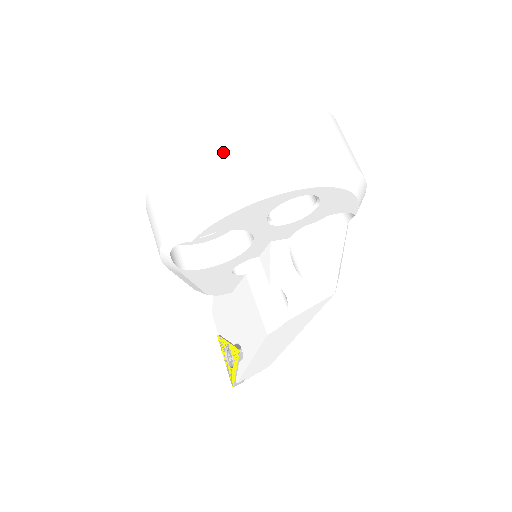
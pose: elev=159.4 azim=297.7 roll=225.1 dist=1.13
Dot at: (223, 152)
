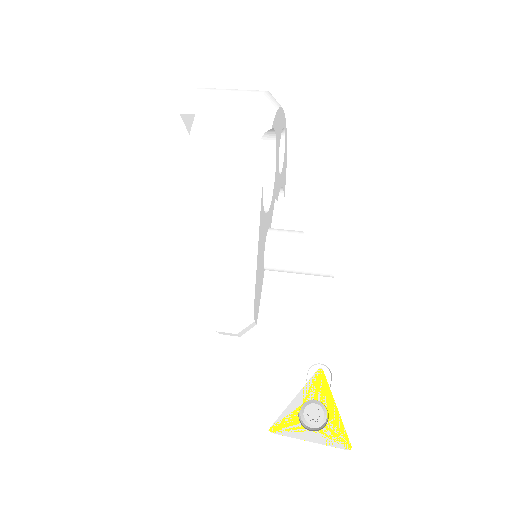
Dot at: (237, 89)
